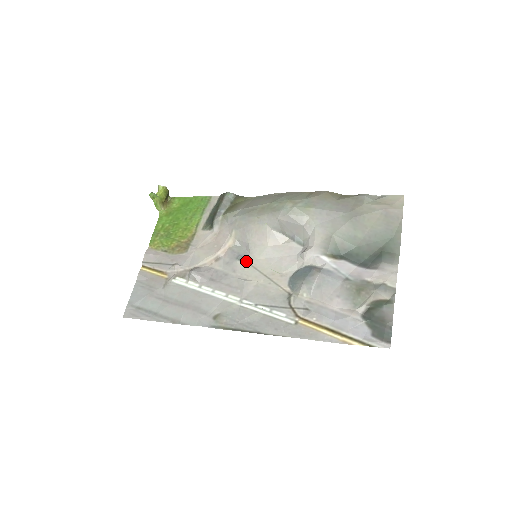
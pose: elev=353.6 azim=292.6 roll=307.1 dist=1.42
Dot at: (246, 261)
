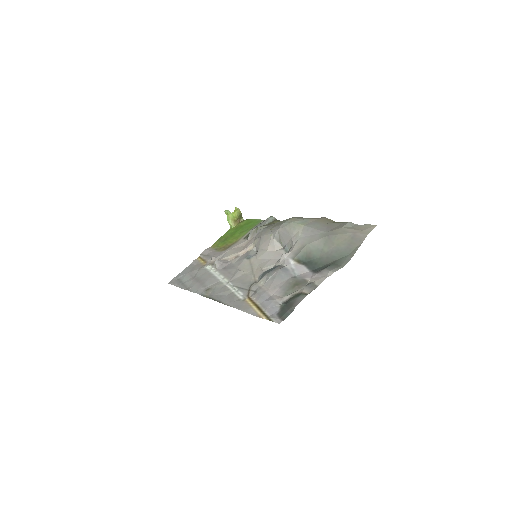
Dot at: (250, 259)
